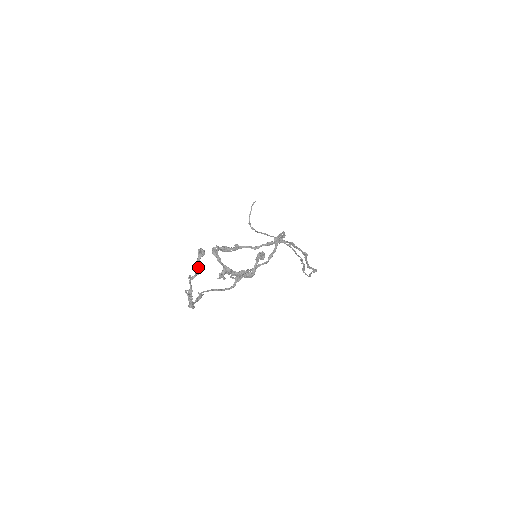
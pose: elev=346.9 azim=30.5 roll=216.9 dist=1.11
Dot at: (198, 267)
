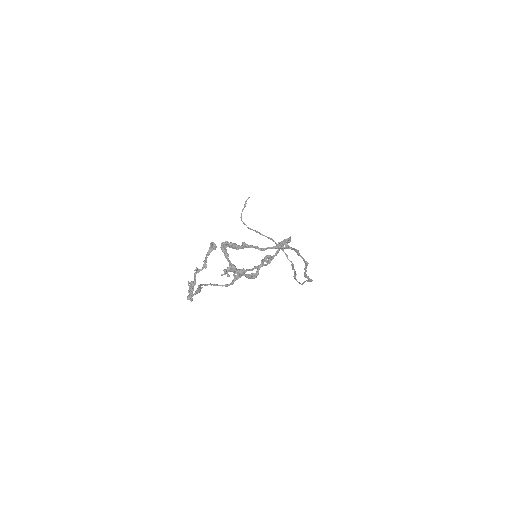
Dot at: (206, 260)
